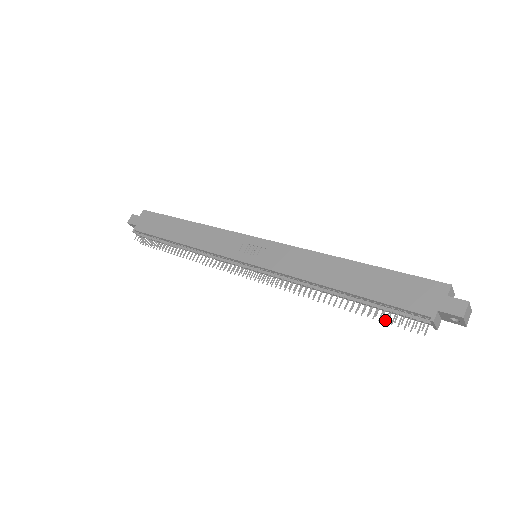
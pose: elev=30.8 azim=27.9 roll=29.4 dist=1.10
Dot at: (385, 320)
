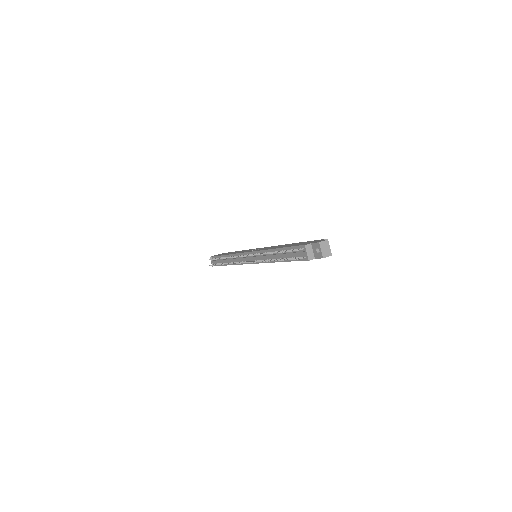
Dot at: (288, 259)
